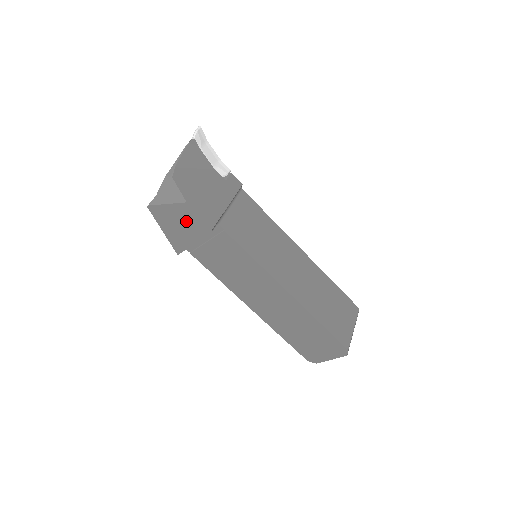
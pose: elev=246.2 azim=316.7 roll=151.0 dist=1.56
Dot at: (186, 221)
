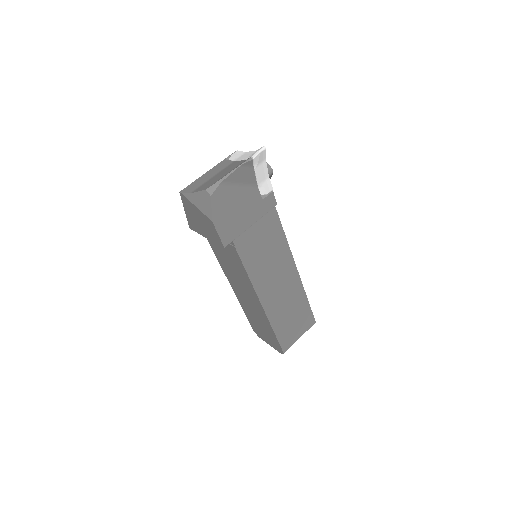
Dot at: (206, 226)
